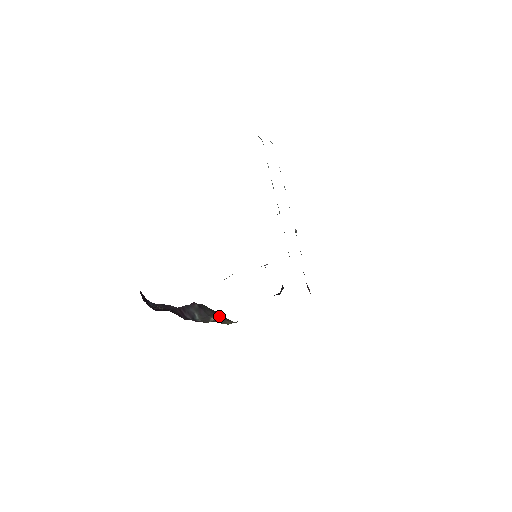
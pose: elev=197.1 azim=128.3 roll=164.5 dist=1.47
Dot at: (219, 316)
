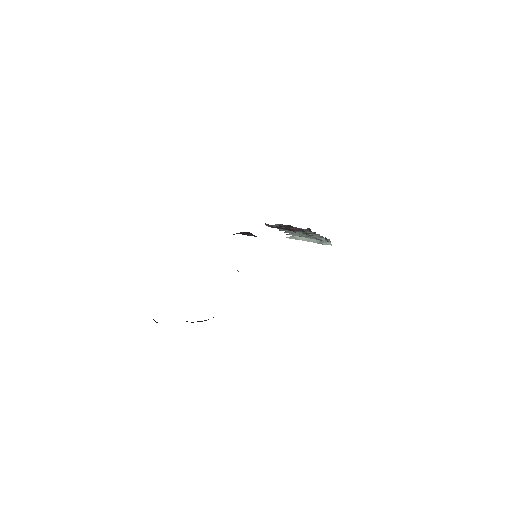
Dot at: occluded
